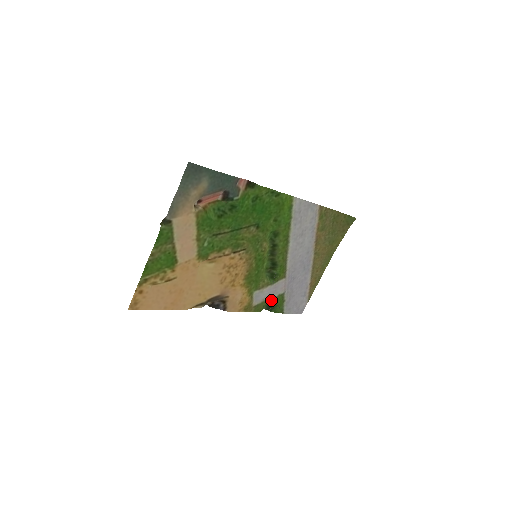
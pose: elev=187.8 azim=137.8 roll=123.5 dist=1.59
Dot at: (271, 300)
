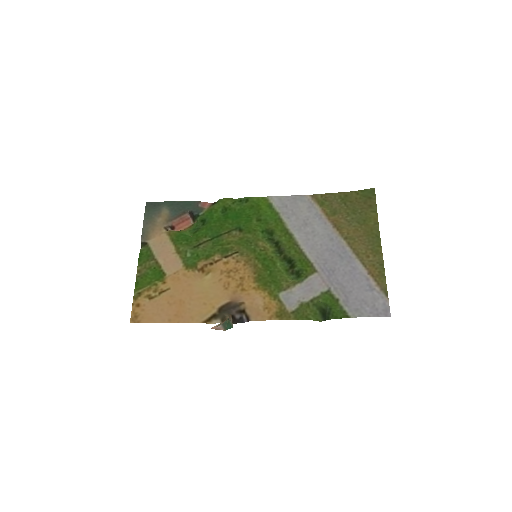
Dot at: (314, 301)
